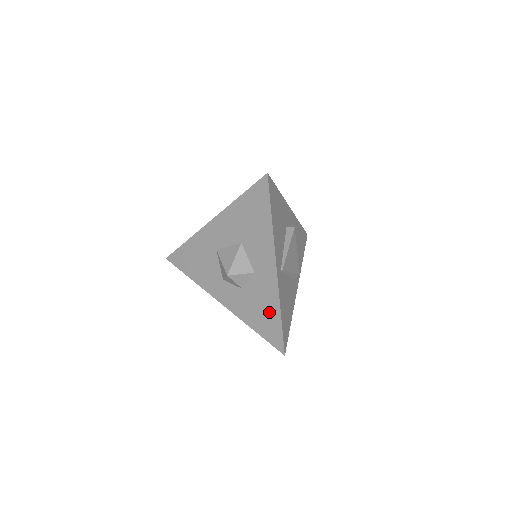
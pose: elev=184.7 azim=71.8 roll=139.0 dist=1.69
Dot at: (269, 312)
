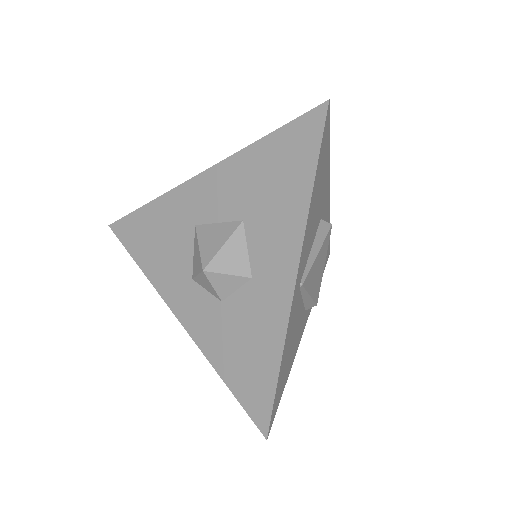
Dot at: (259, 354)
